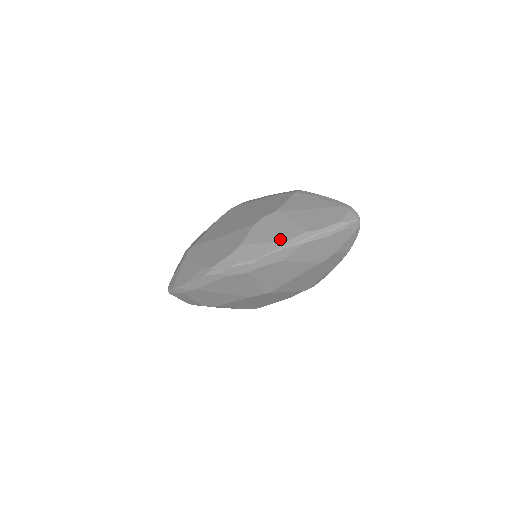
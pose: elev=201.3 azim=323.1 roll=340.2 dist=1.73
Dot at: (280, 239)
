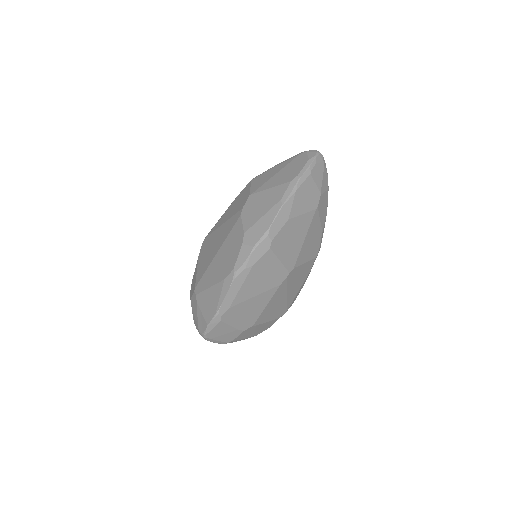
Dot at: (274, 203)
